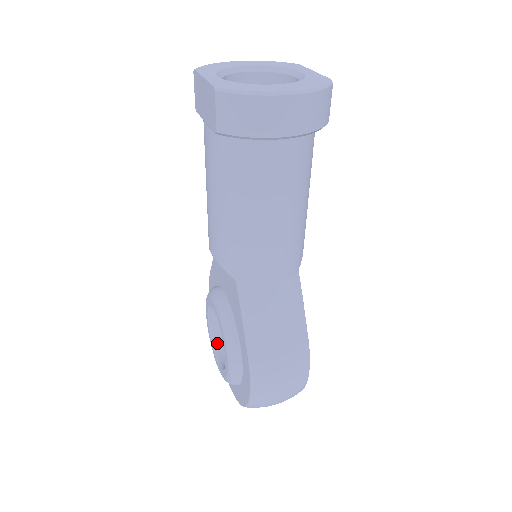
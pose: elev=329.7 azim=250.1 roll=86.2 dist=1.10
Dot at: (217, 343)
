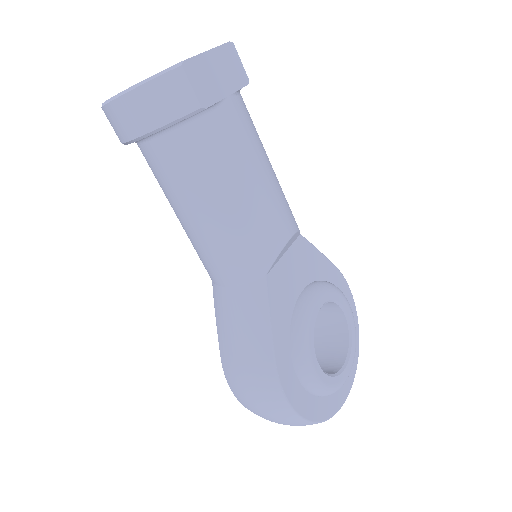
Dot at: occluded
